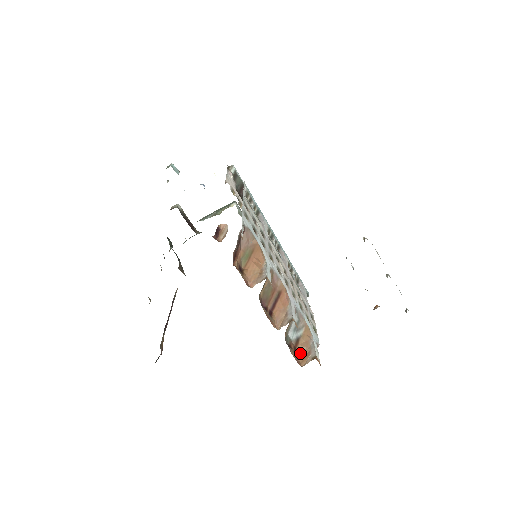
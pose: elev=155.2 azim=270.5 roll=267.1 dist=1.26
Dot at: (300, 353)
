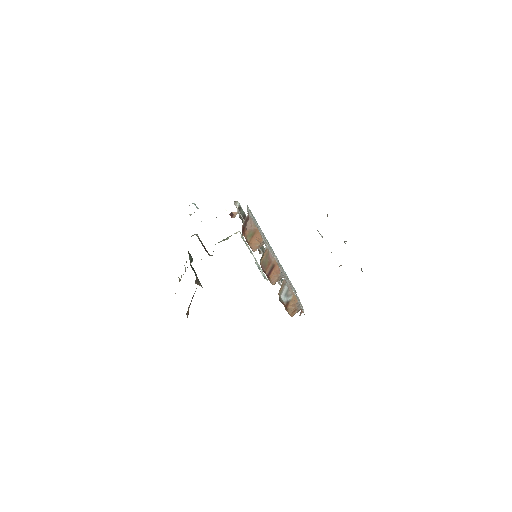
Dot at: (290, 310)
